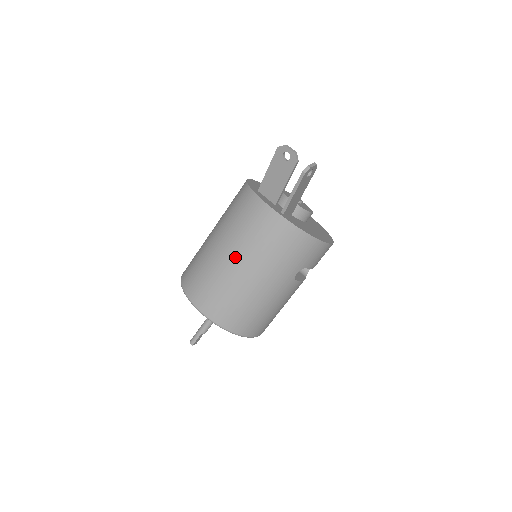
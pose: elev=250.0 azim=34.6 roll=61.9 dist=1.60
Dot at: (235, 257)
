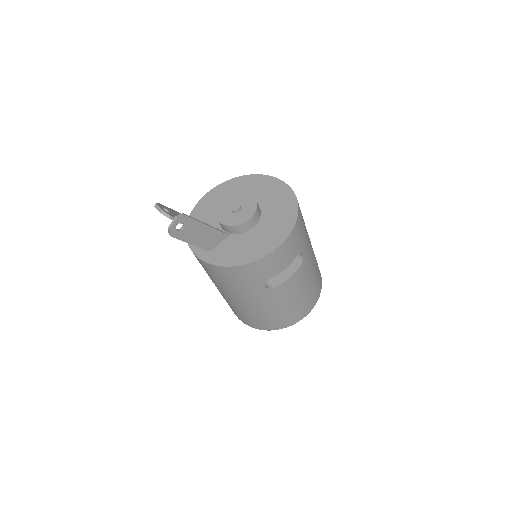
Dot at: occluded
